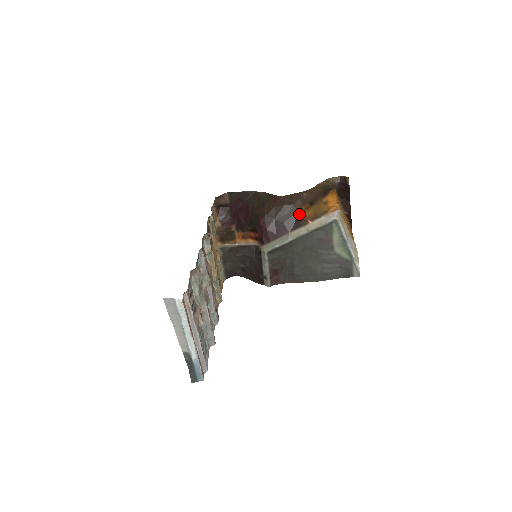
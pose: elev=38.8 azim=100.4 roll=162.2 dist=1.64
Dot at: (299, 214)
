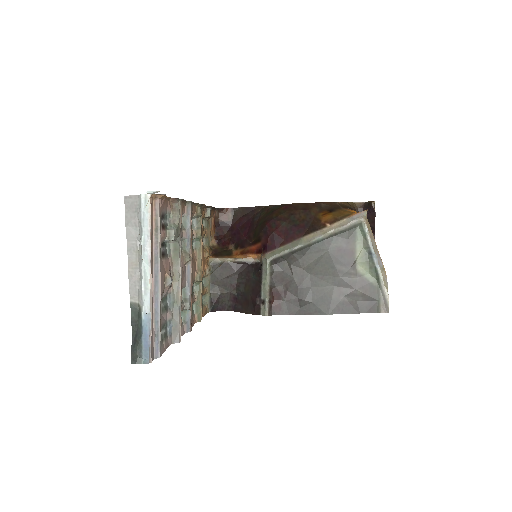
Dot at: (315, 219)
